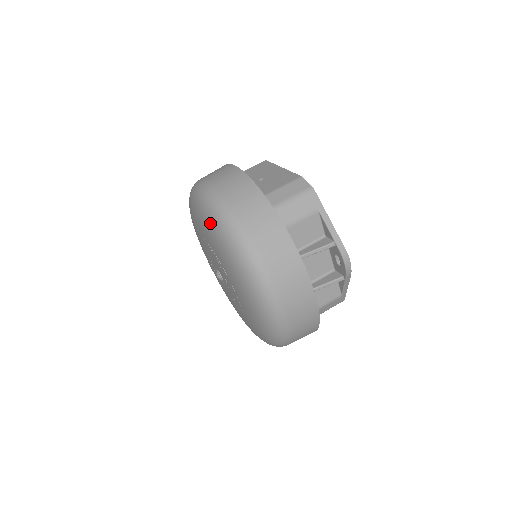
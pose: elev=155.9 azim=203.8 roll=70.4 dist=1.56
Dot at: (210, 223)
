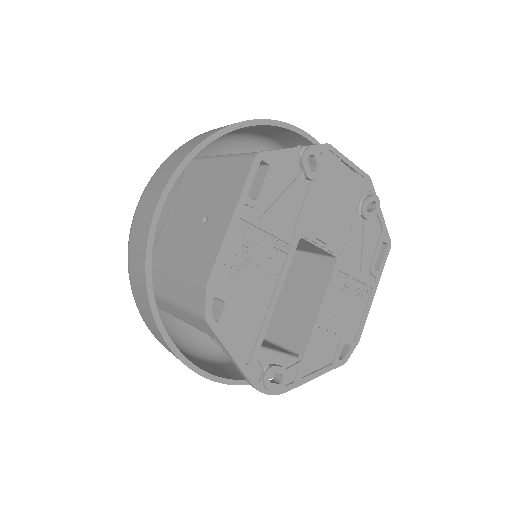
Dot at: occluded
